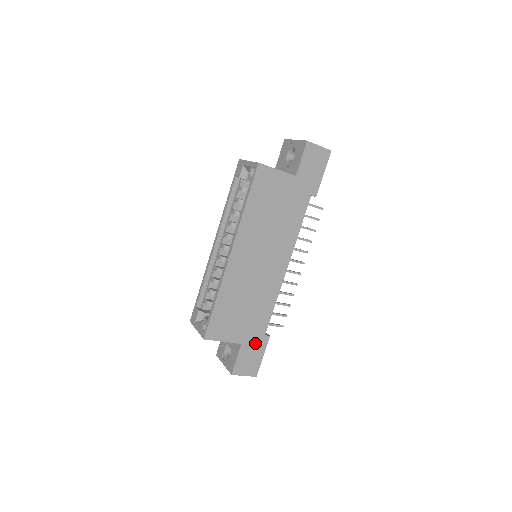
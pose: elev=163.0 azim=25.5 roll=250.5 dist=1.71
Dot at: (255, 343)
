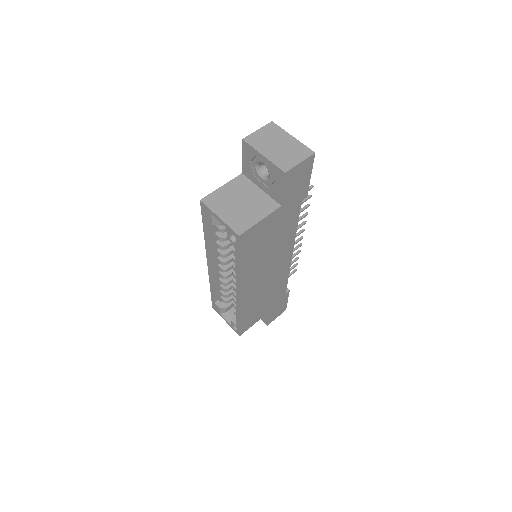
Dot at: (279, 302)
